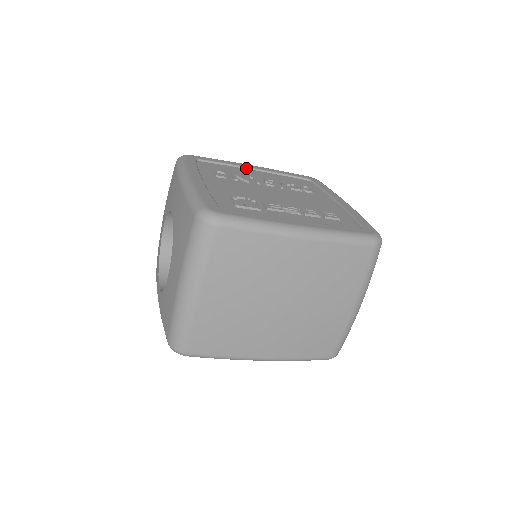
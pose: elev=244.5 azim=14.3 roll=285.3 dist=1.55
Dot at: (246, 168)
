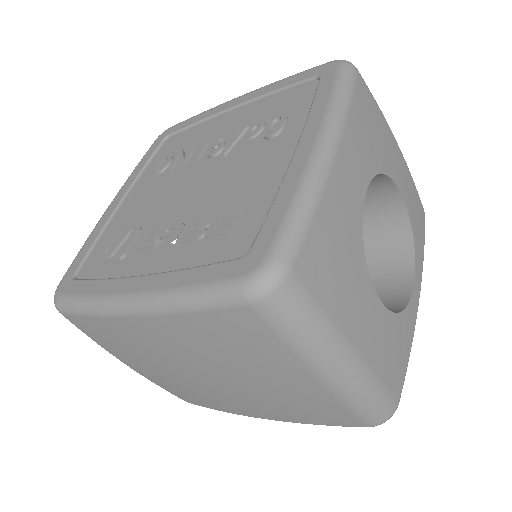
Dot at: (223, 113)
